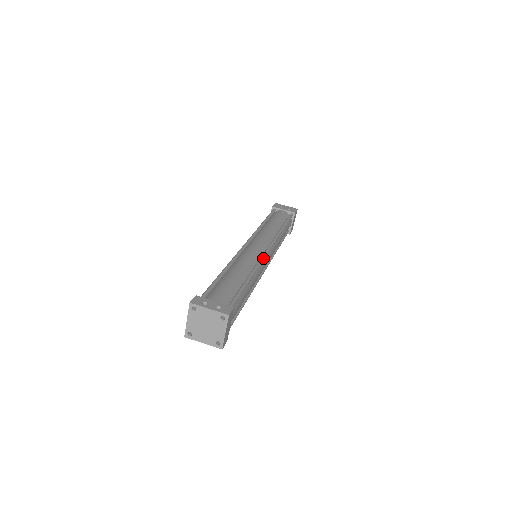
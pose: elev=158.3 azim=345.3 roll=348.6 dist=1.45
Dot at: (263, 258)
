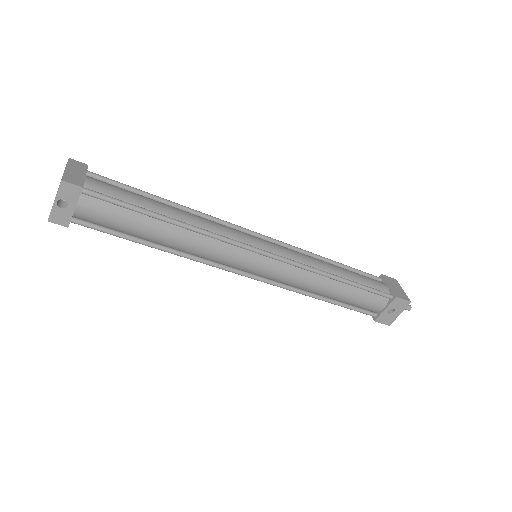
Dot at: (228, 223)
